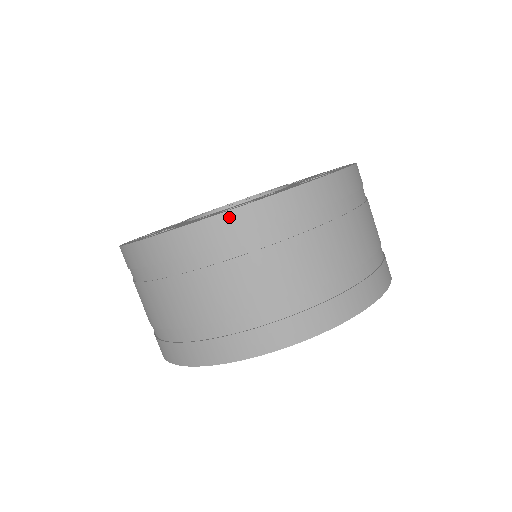
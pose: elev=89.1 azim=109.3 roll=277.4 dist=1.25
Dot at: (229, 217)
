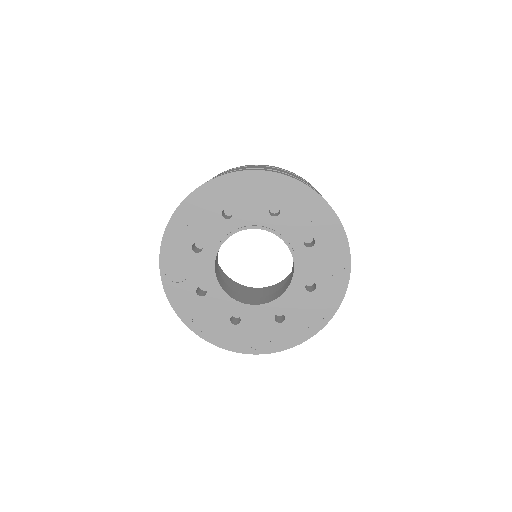
Dot at: (254, 353)
